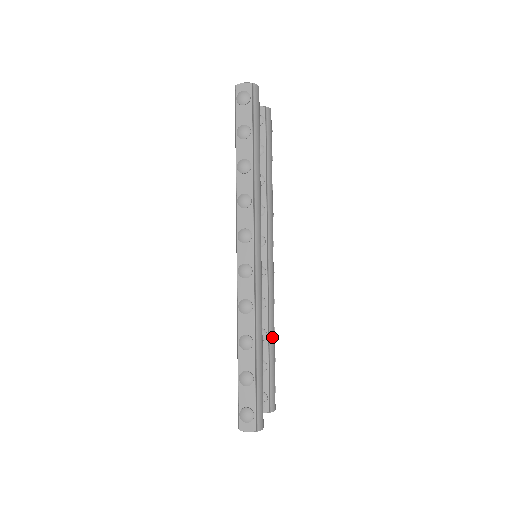
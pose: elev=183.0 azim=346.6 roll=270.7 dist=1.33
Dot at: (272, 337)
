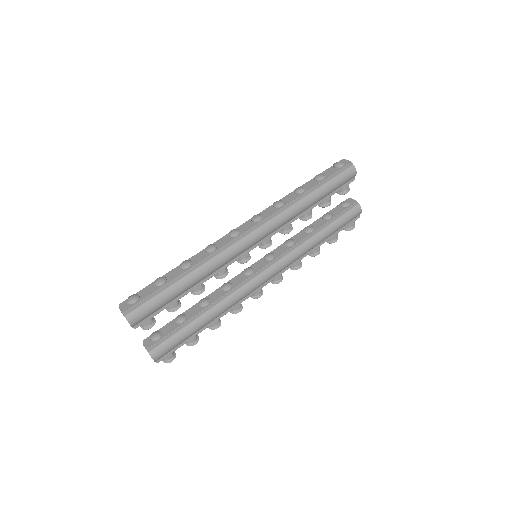
Dot at: (209, 314)
